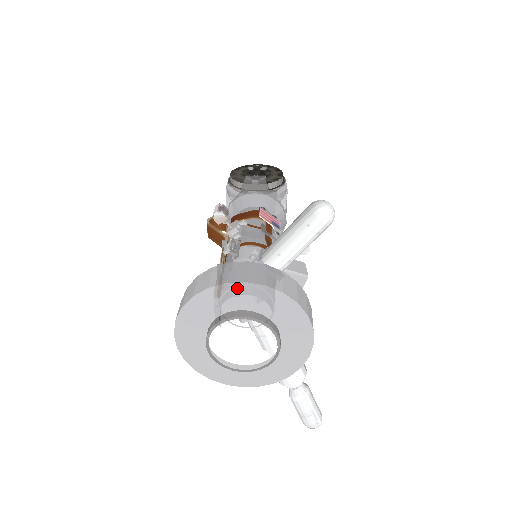
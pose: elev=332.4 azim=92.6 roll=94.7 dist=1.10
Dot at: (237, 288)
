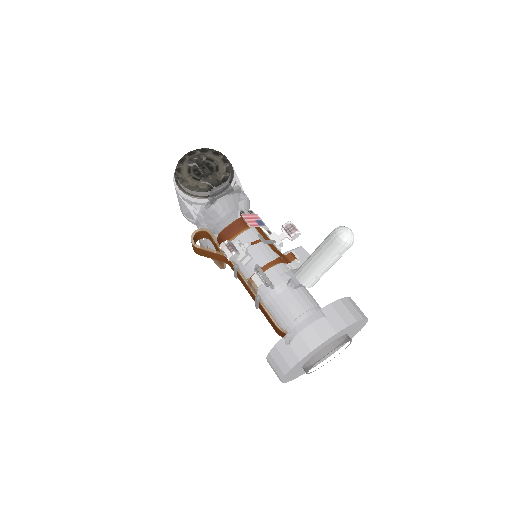
Dot at: (330, 339)
